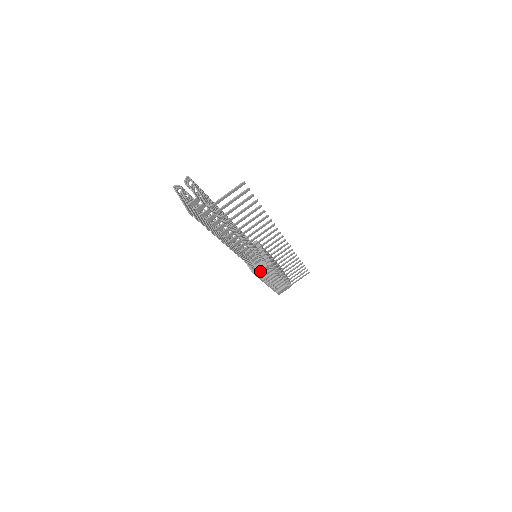
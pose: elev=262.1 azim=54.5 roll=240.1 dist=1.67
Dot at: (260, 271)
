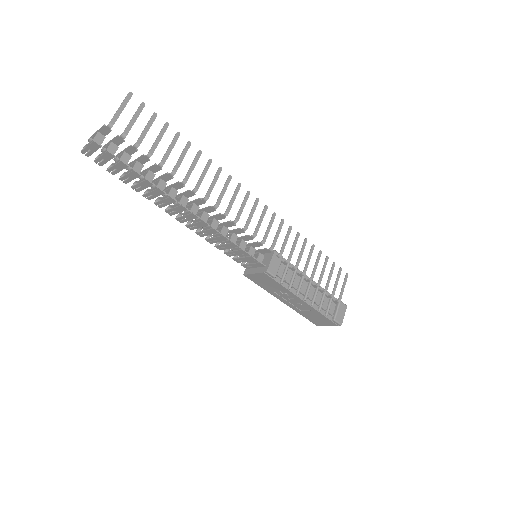
Dot at: (270, 265)
